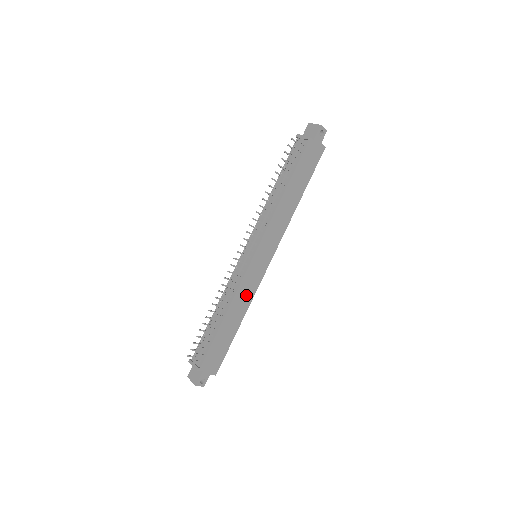
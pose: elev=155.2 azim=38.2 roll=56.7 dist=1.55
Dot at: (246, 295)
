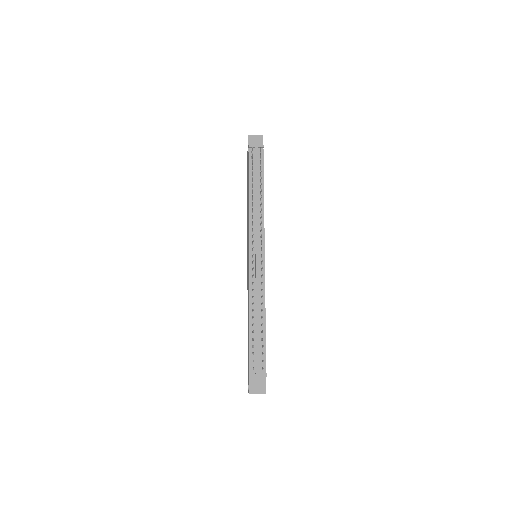
Dot at: occluded
